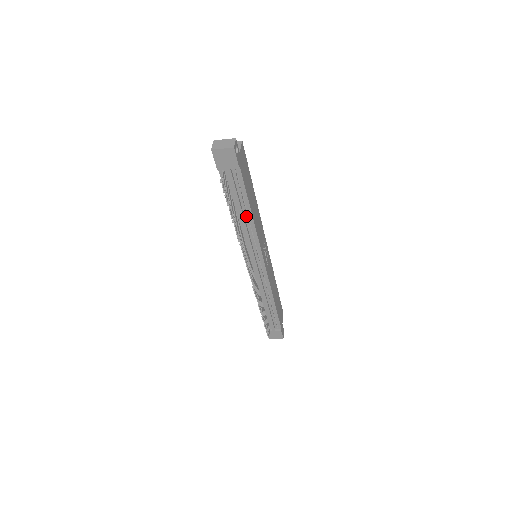
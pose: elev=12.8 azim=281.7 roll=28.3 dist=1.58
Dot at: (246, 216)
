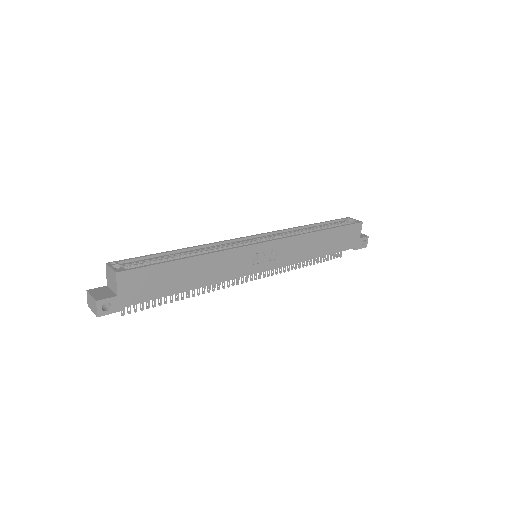
Dot at: occluded
